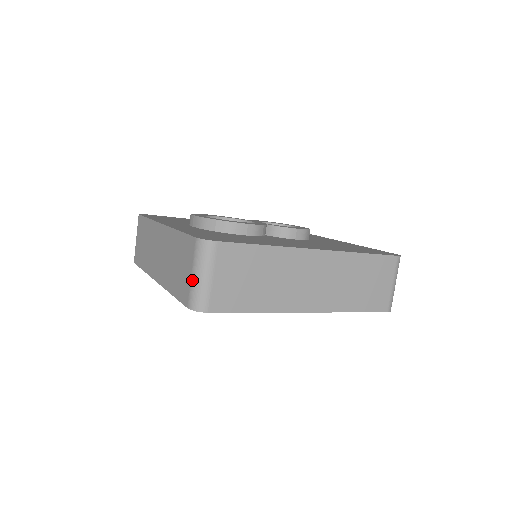
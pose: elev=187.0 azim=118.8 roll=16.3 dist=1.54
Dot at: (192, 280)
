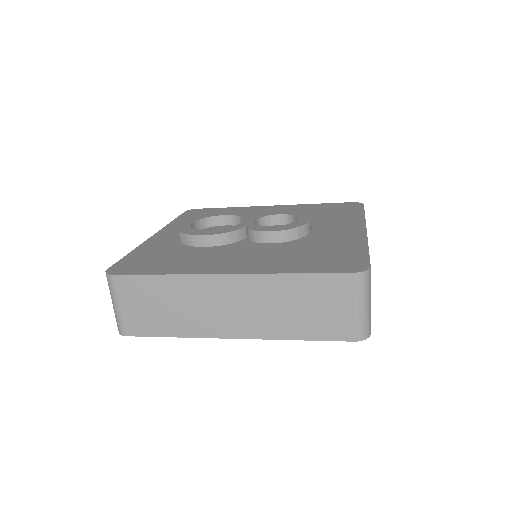
Dot at: occluded
